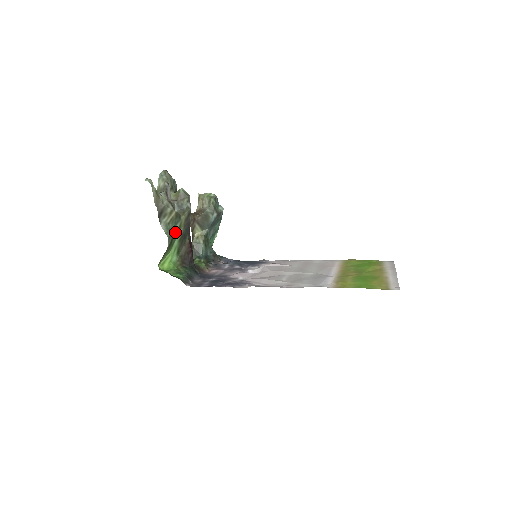
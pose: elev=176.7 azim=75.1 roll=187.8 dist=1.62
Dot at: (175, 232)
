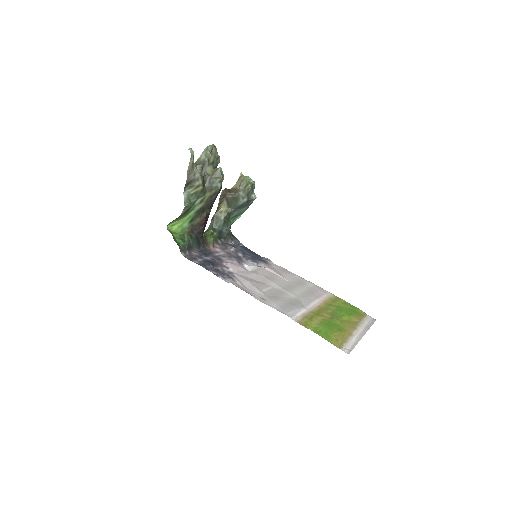
Dot at: (195, 204)
